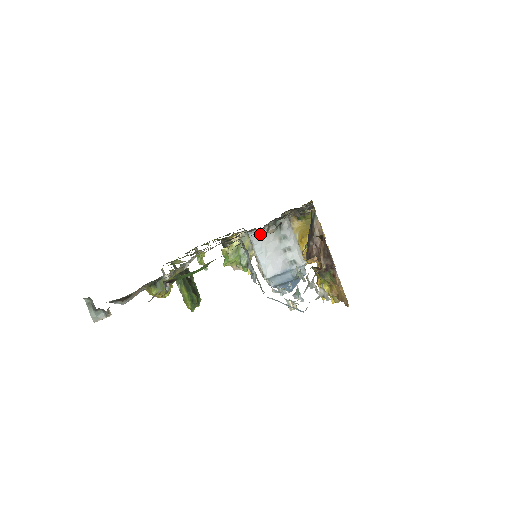
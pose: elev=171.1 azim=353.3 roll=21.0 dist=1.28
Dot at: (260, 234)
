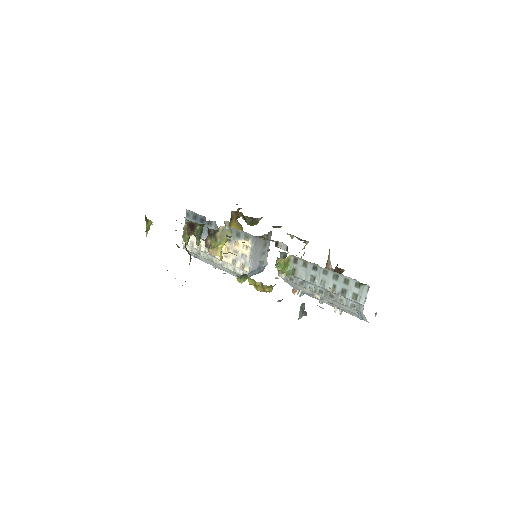
Dot at: (258, 239)
